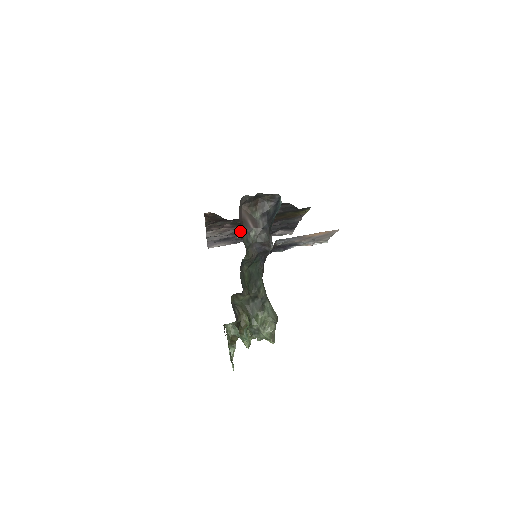
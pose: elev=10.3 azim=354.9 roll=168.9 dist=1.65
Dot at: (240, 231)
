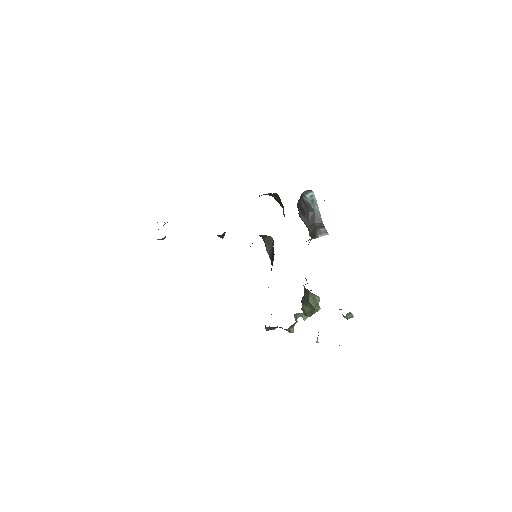
Dot at: occluded
